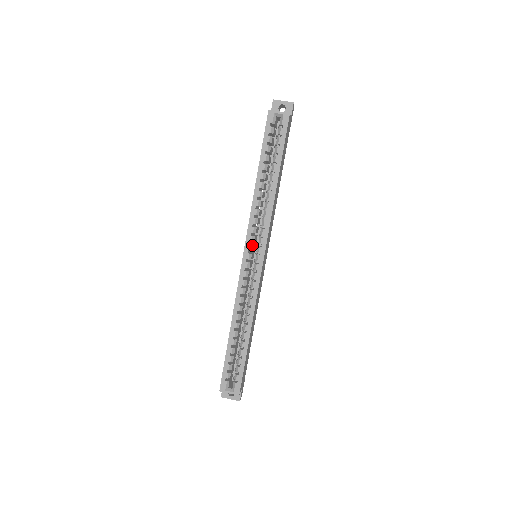
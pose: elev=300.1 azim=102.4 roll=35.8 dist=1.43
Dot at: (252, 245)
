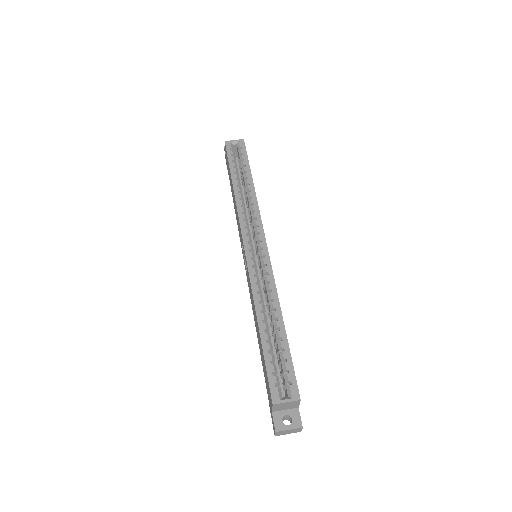
Dot at: (250, 237)
